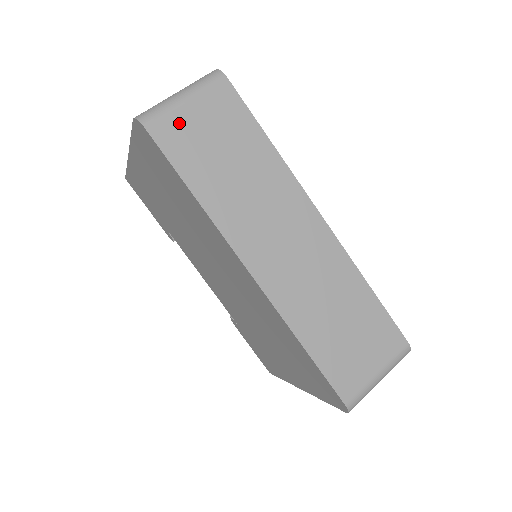
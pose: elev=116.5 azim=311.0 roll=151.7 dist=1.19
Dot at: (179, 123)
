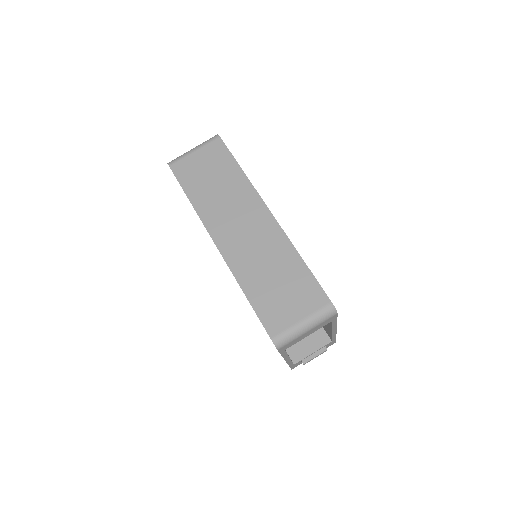
Dot at: (188, 163)
